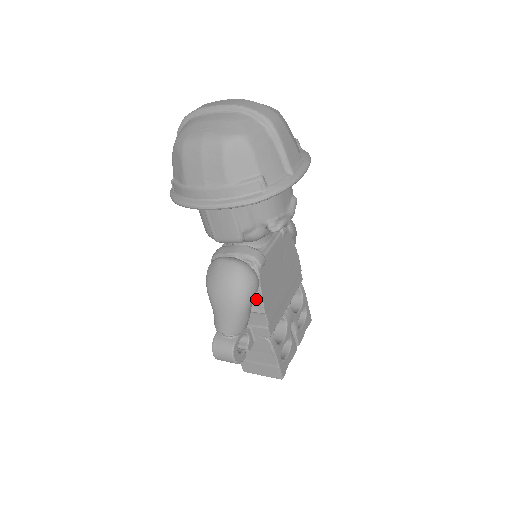
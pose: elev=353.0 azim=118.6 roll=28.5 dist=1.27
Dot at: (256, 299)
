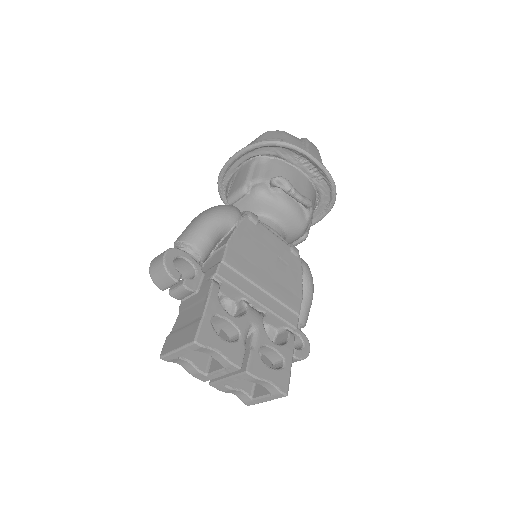
Dot at: (228, 236)
